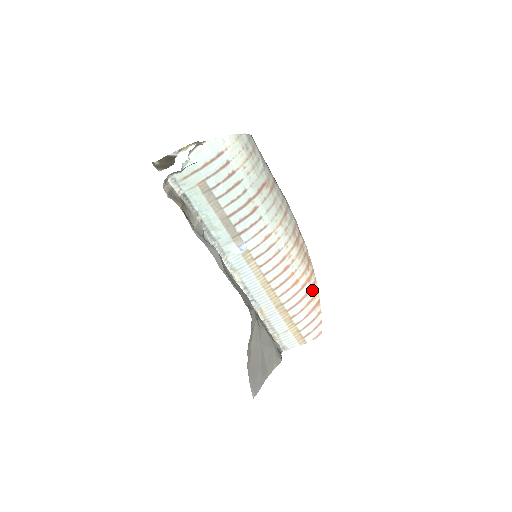
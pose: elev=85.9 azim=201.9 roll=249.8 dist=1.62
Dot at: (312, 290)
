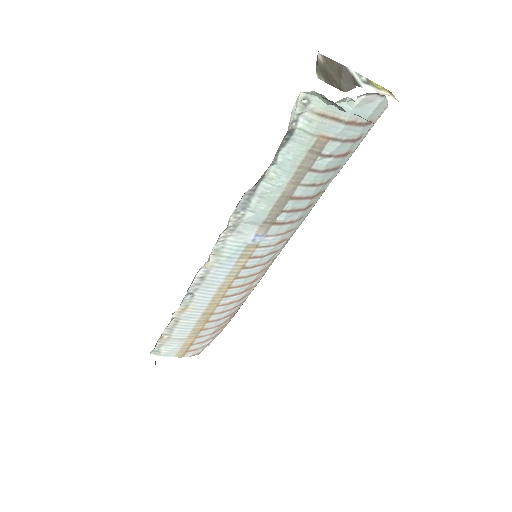
Dot at: (239, 308)
